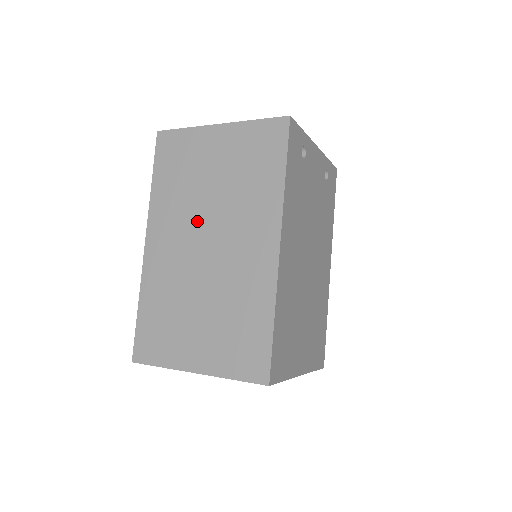
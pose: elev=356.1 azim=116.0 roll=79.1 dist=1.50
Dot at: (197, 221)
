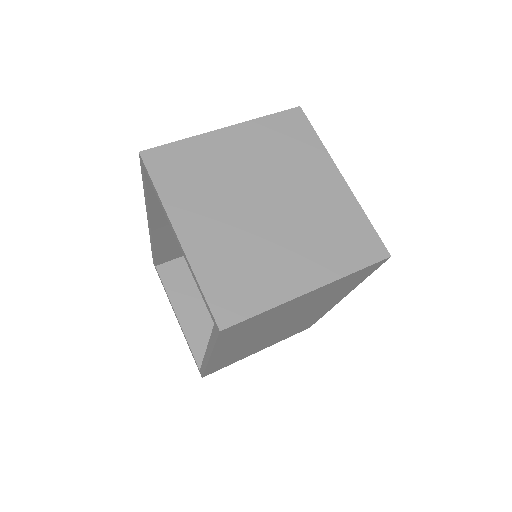
Dot at: (270, 329)
